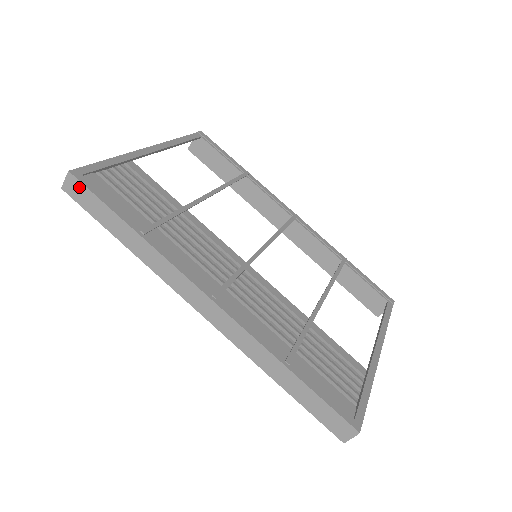
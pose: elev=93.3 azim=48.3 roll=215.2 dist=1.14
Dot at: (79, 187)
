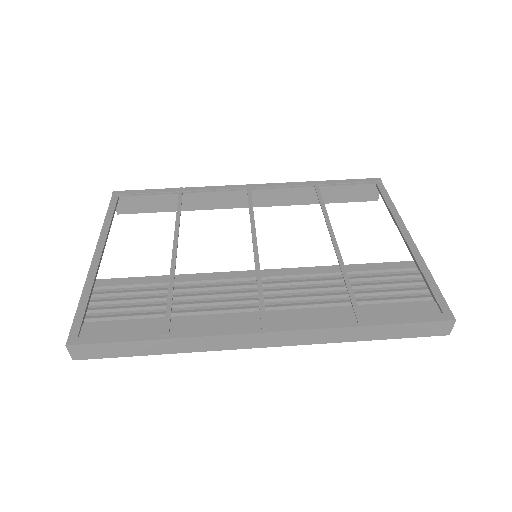
Dot at: (86, 348)
